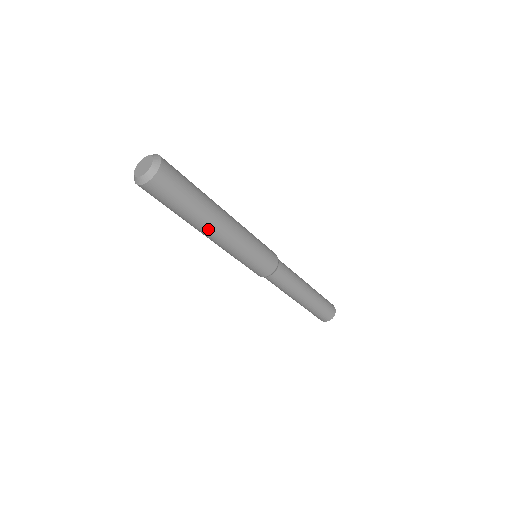
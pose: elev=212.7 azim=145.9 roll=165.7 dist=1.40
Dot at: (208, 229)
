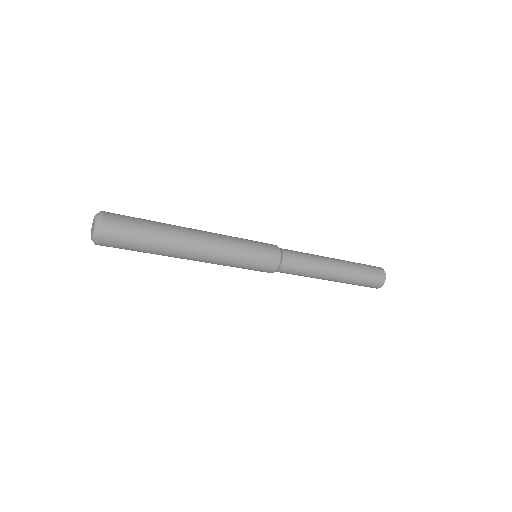
Dot at: (182, 255)
